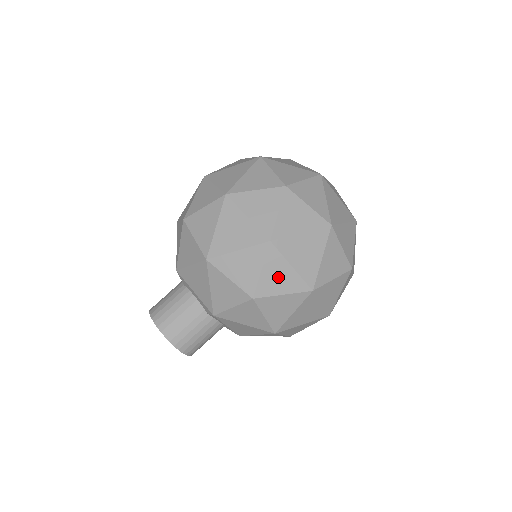
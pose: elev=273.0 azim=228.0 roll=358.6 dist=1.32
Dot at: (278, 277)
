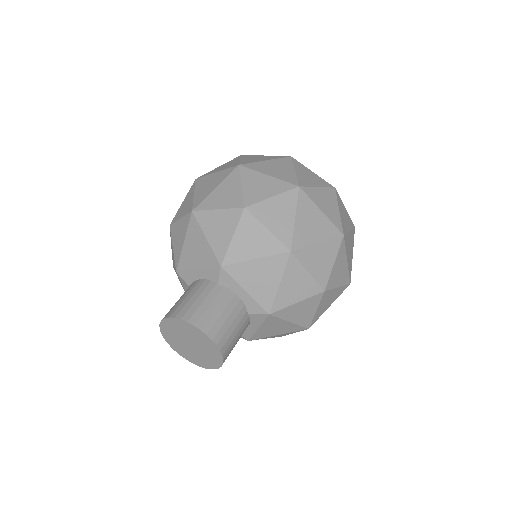
Dot at: (340, 270)
